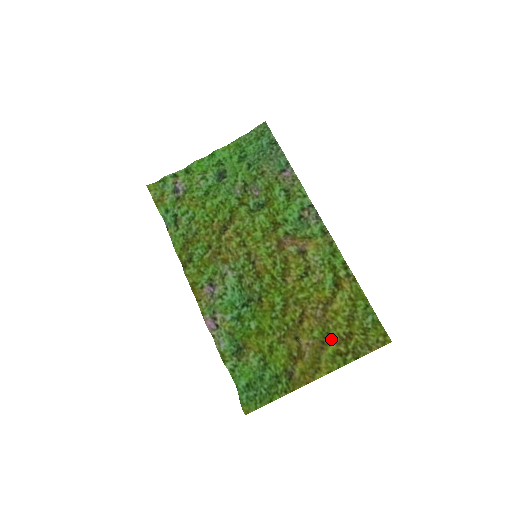
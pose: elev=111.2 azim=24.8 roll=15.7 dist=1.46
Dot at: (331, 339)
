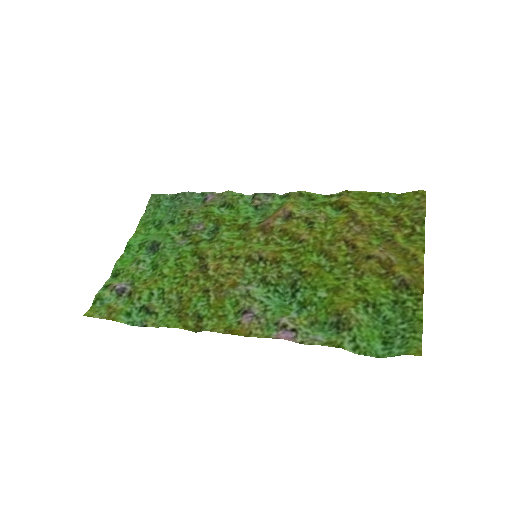
Dot at: (390, 233)
